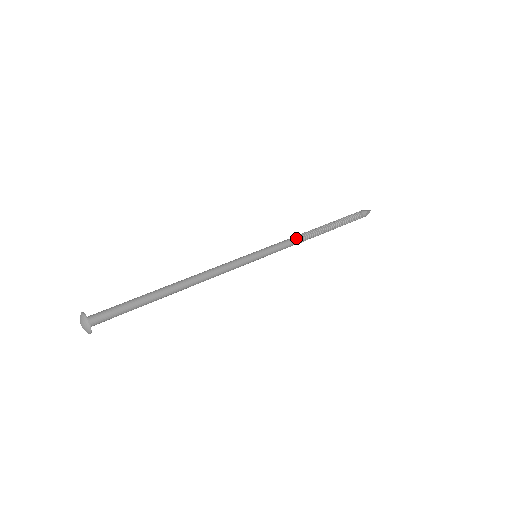
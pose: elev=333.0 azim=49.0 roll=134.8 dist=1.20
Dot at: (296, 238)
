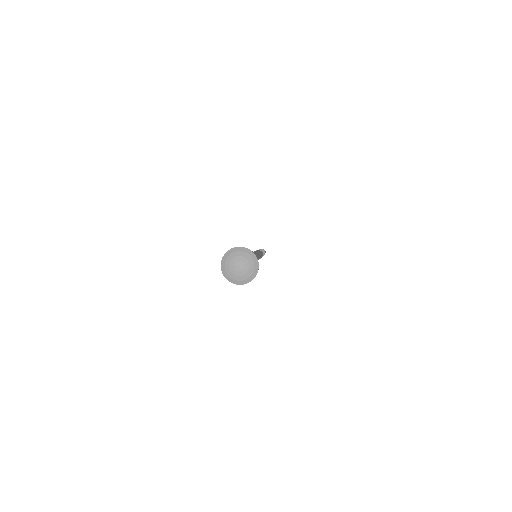
Dot at: occluded
